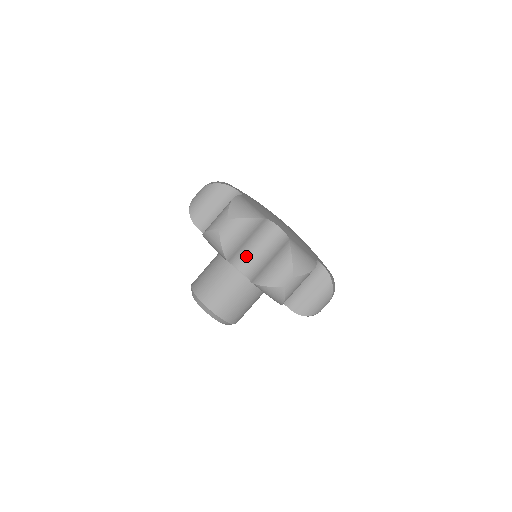
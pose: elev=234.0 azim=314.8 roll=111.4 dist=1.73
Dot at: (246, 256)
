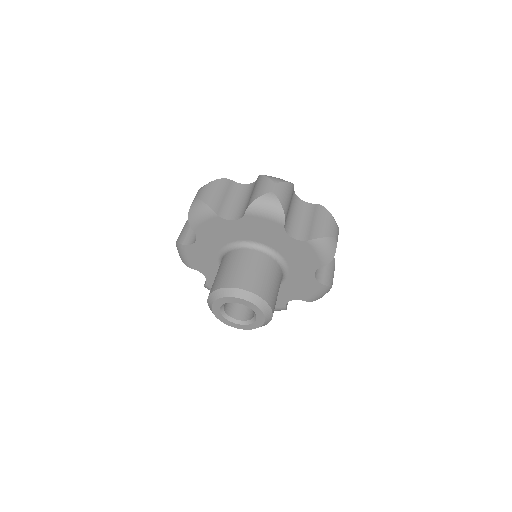
Dot at: (232, 210)
